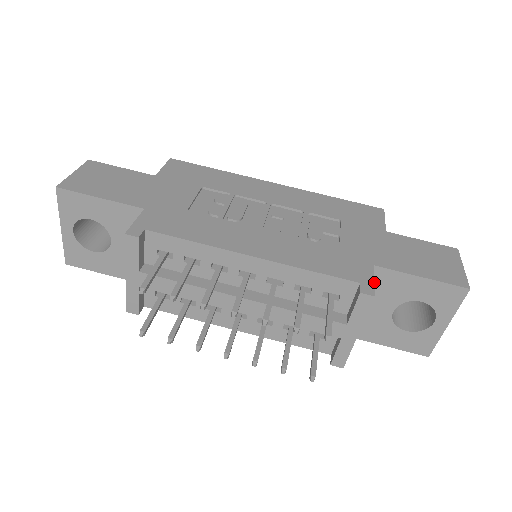
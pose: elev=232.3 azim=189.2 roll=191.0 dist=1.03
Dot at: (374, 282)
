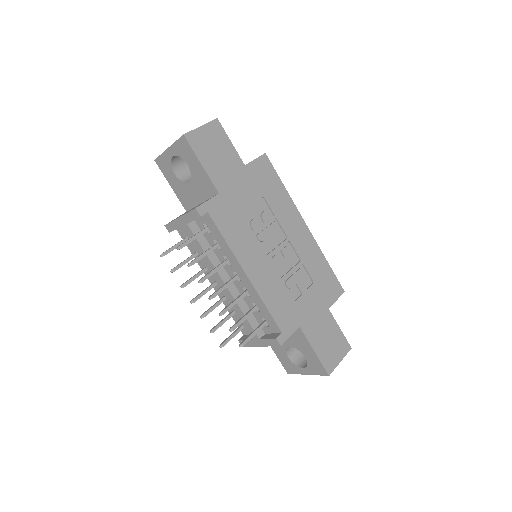
Dot at: occluded
